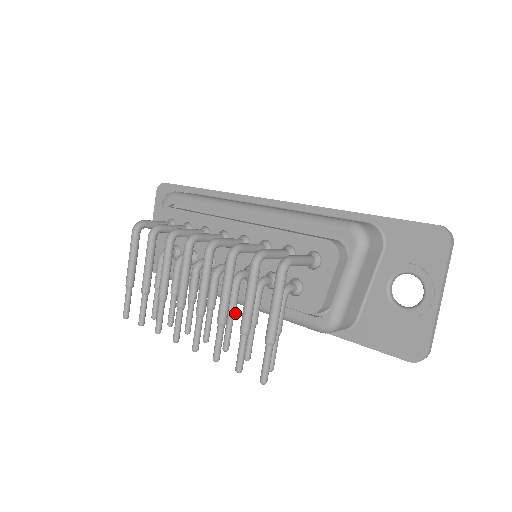
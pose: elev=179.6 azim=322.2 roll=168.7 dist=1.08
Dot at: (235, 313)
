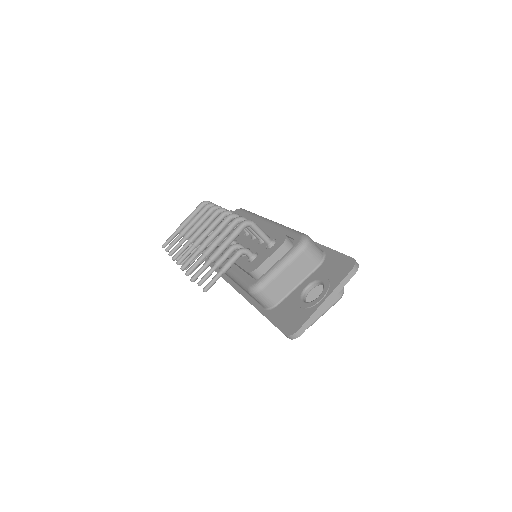
Dot at: occluded
